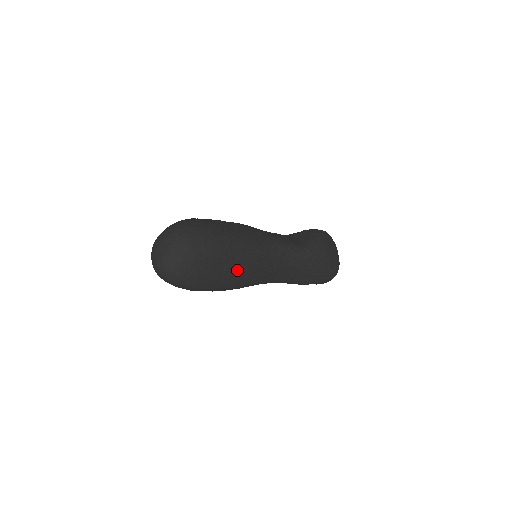
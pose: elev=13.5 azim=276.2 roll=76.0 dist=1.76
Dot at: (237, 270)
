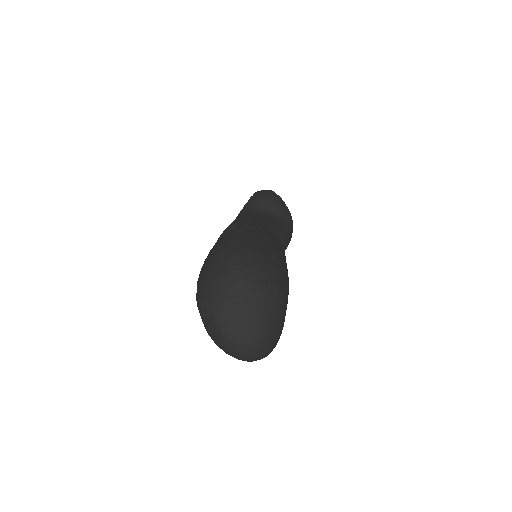
Dot at: occluded
